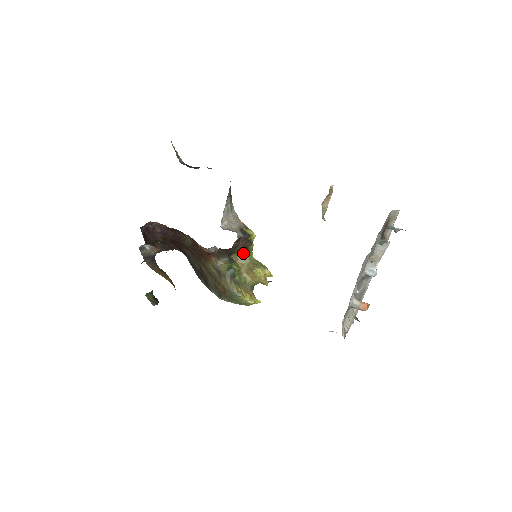
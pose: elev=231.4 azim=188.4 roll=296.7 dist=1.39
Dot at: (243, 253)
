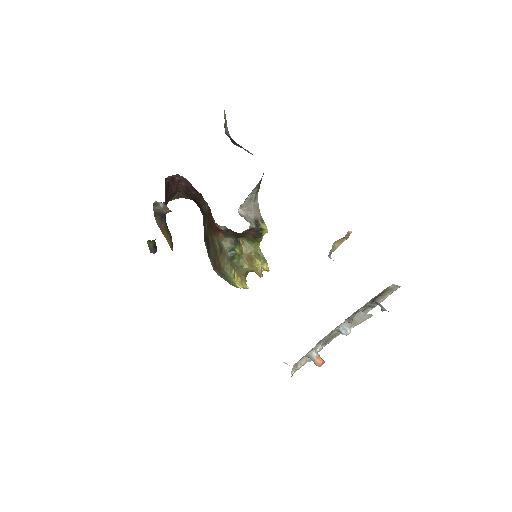
Dot at: (251, 240)
